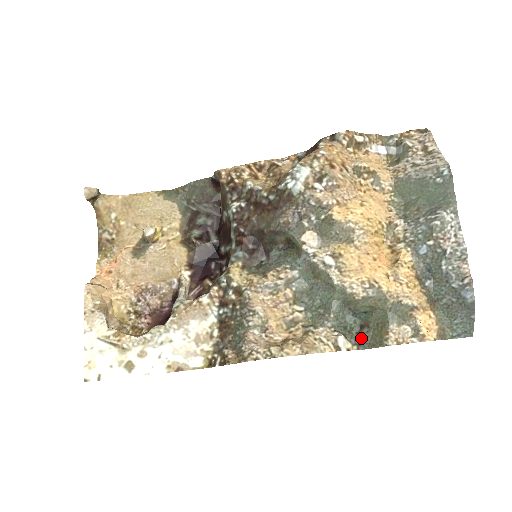
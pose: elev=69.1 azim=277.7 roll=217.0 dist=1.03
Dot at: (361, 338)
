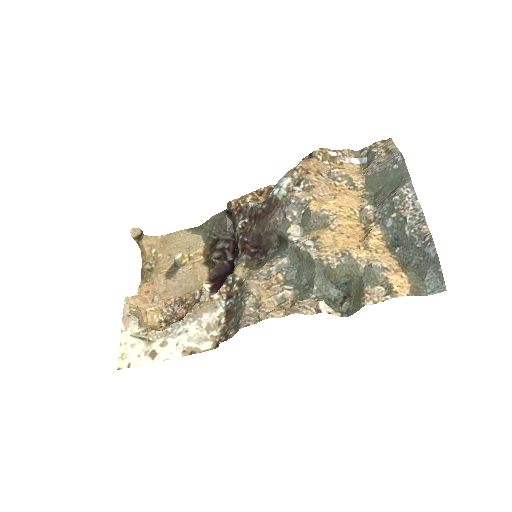
Dot at: (344, 307)
